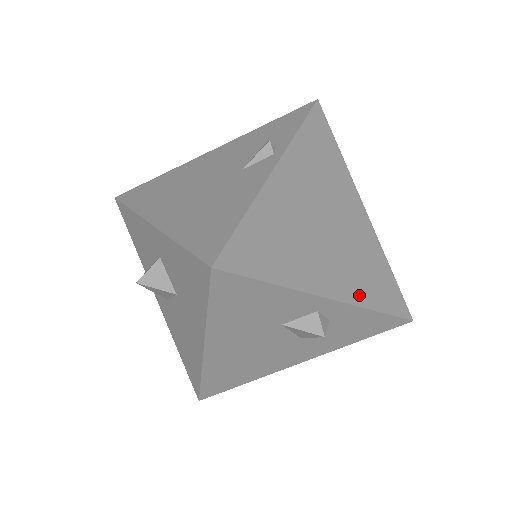
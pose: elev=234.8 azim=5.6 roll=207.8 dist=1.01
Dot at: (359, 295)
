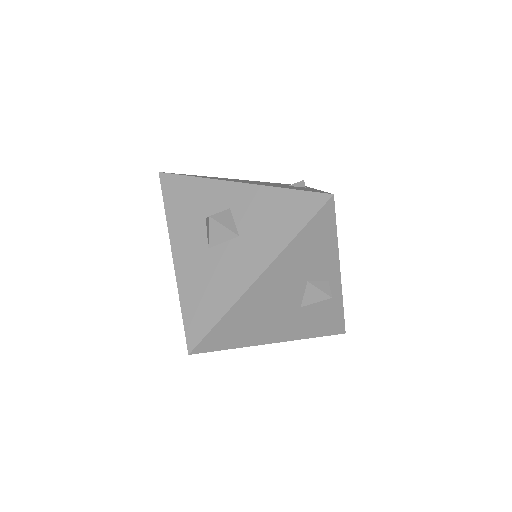
Dot at: occluded
